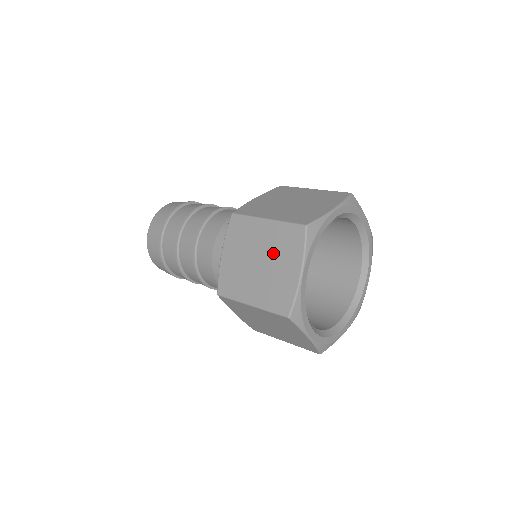
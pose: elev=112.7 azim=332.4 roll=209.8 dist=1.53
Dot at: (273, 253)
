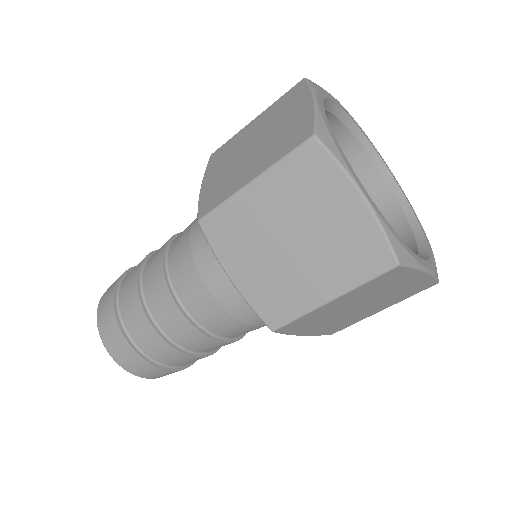
Dot at: (300, 212)
